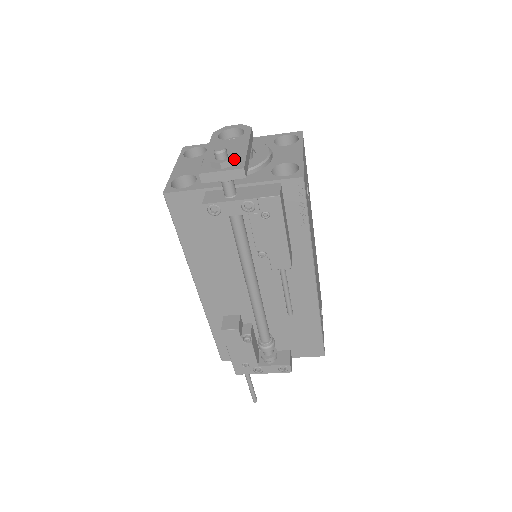
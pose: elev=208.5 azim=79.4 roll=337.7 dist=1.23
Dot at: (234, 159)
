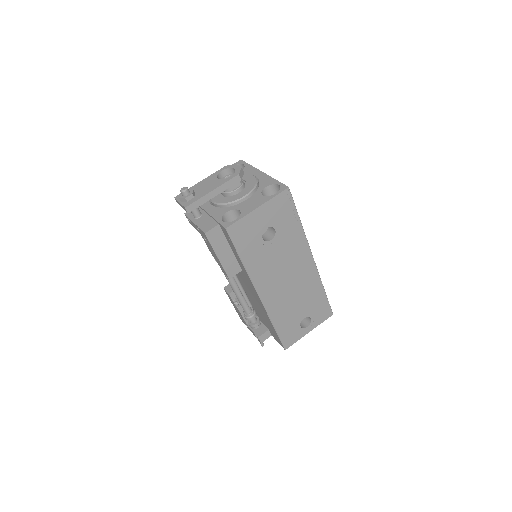
Dot at: (194, 197)
